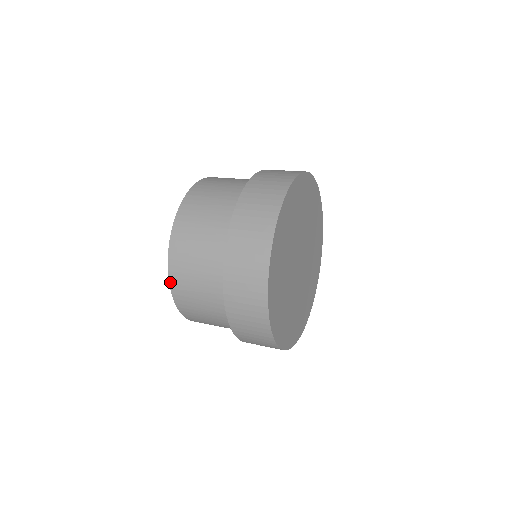
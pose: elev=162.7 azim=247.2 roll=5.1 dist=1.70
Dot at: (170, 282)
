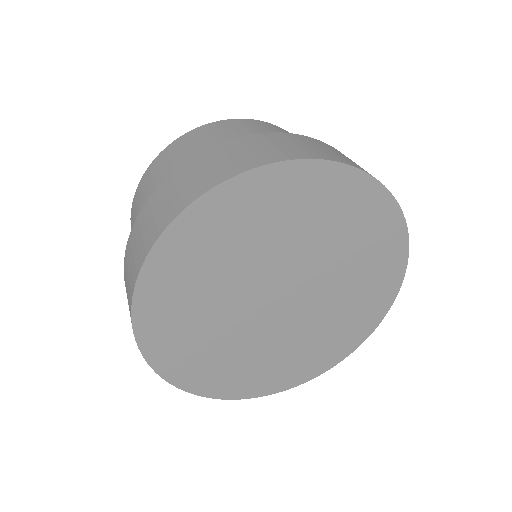
Dot at: occluded
